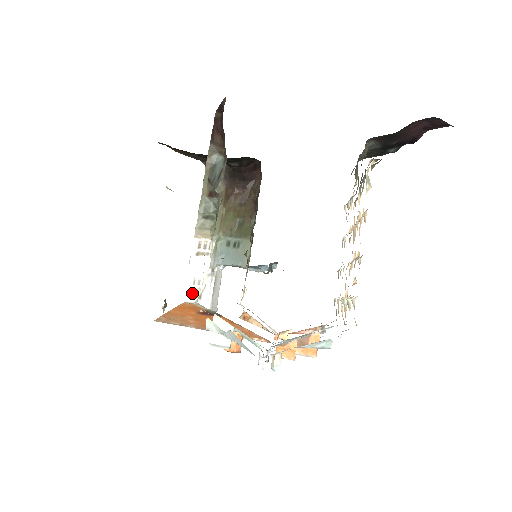
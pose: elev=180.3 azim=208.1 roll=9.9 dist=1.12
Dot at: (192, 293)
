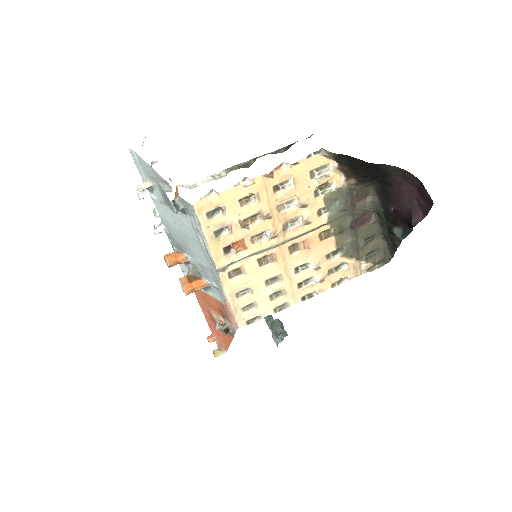
Dot at: (184, 186)
